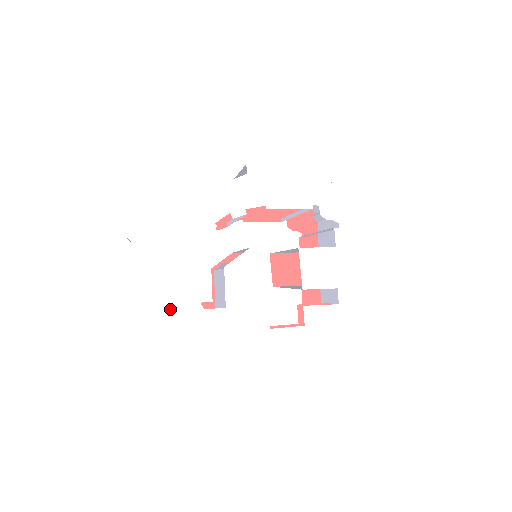
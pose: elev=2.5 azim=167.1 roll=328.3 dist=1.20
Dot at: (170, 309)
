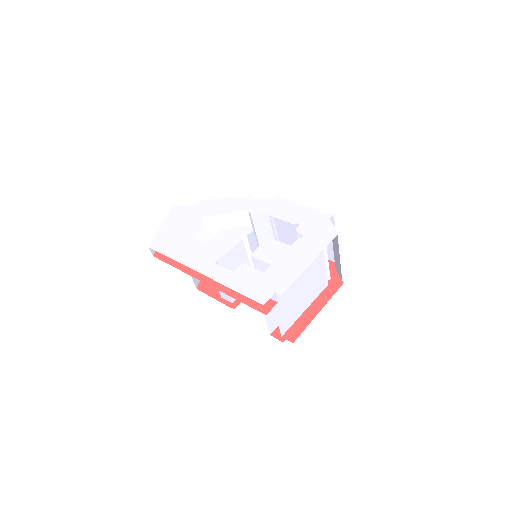
Dot at: (184, 232)
